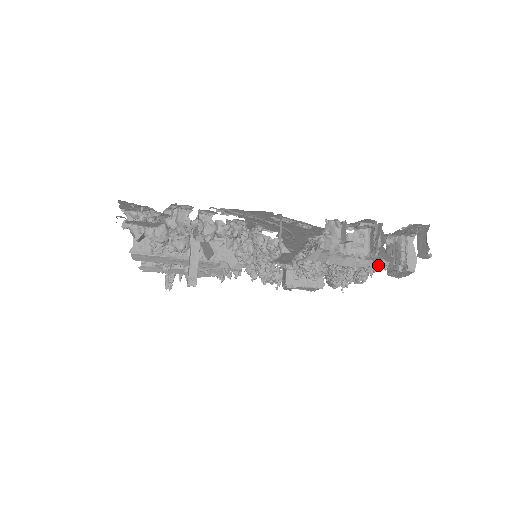
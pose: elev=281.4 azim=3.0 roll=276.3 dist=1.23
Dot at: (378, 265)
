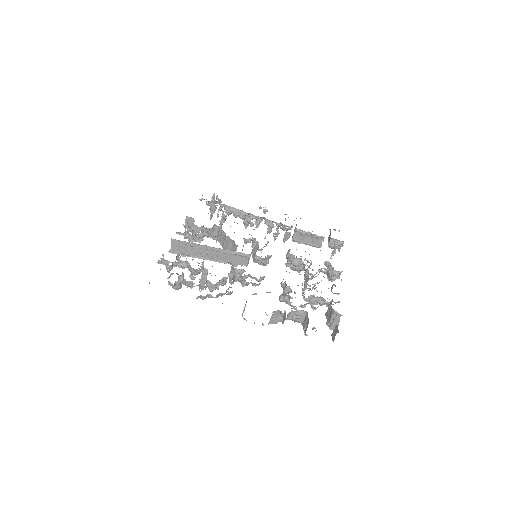
Dot at: occluded
